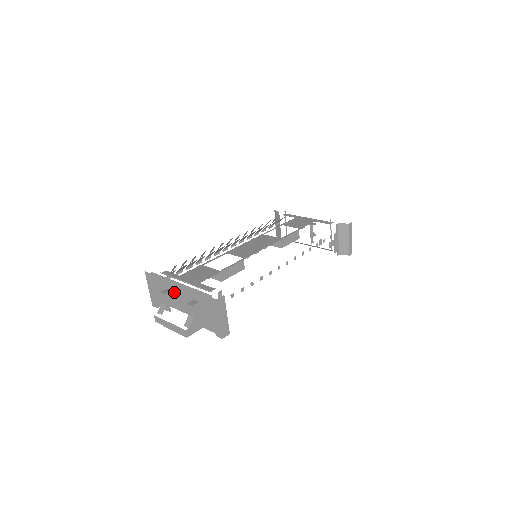
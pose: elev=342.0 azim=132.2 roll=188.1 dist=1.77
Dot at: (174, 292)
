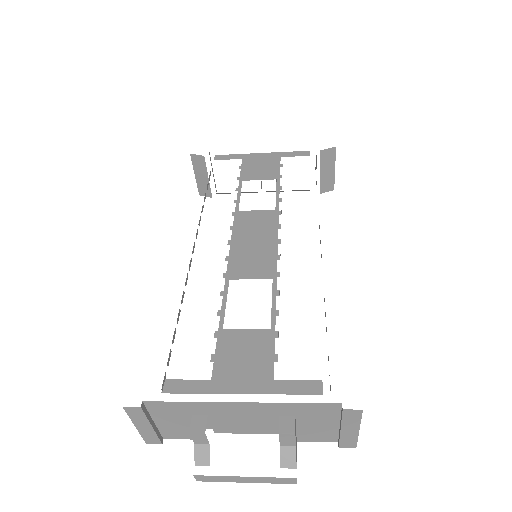
Dot at: (217, 416)
